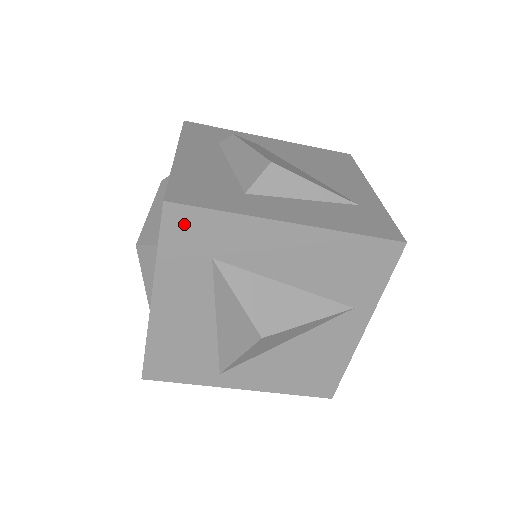
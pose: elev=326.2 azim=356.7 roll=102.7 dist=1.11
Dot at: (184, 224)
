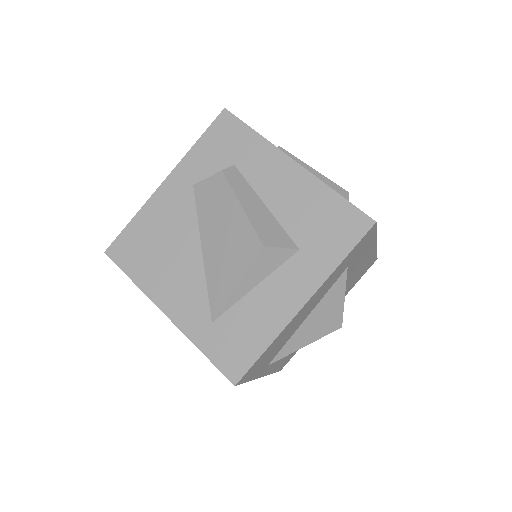
Dot at: (365, 240)
